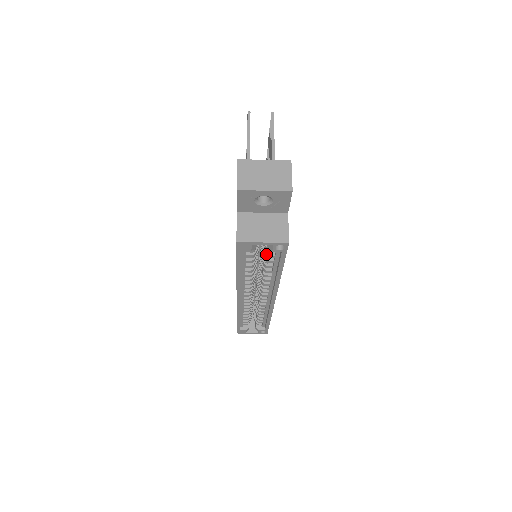
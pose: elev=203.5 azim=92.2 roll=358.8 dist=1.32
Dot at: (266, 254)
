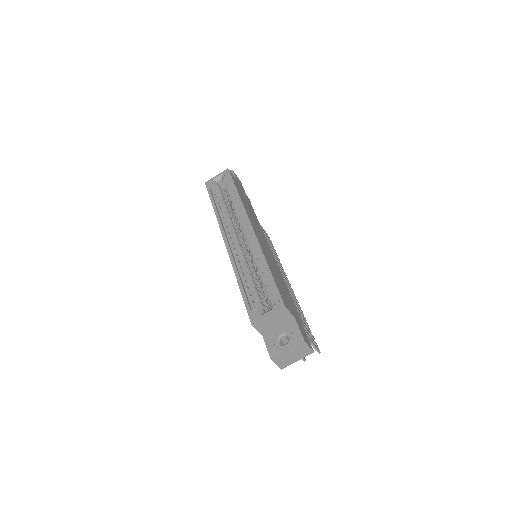
Dot at: (226, 190)
